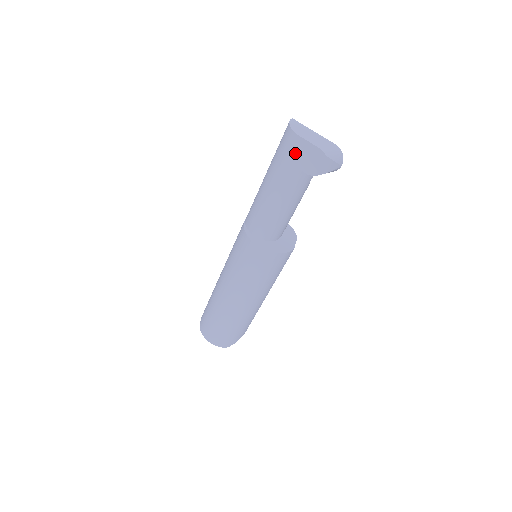
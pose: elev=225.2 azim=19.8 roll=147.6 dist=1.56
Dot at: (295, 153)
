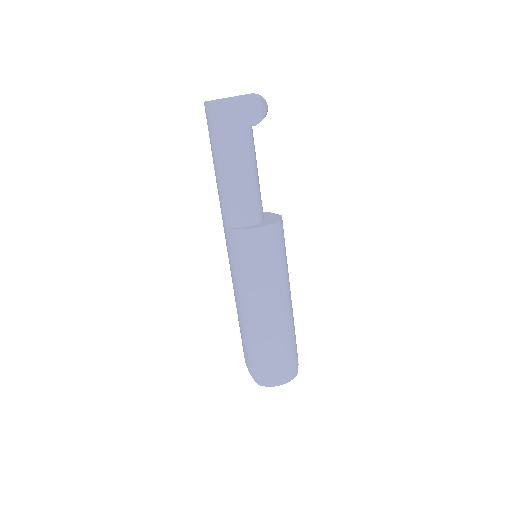
Dot at: (234, 116)
